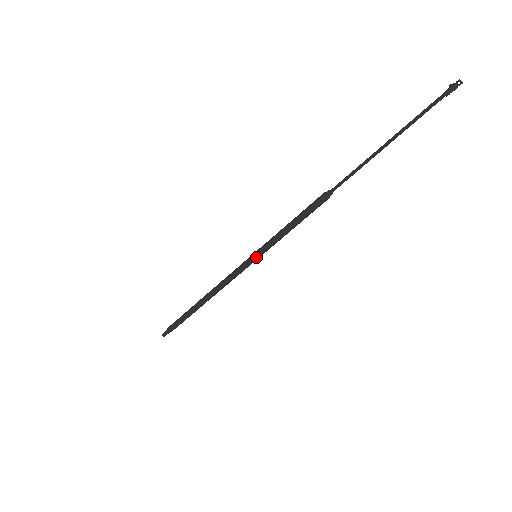
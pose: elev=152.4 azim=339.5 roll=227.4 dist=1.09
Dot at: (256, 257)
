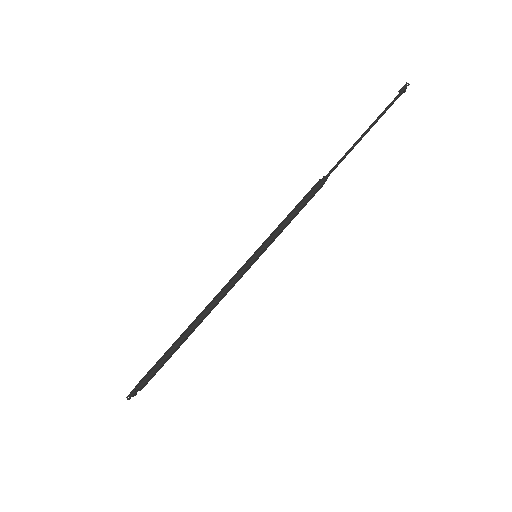
Dot at: (257, 255)
